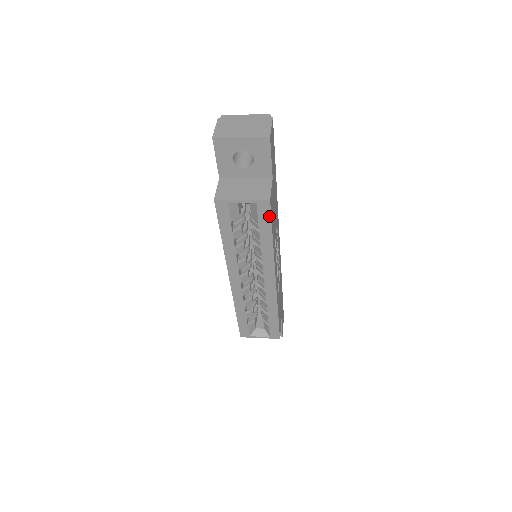
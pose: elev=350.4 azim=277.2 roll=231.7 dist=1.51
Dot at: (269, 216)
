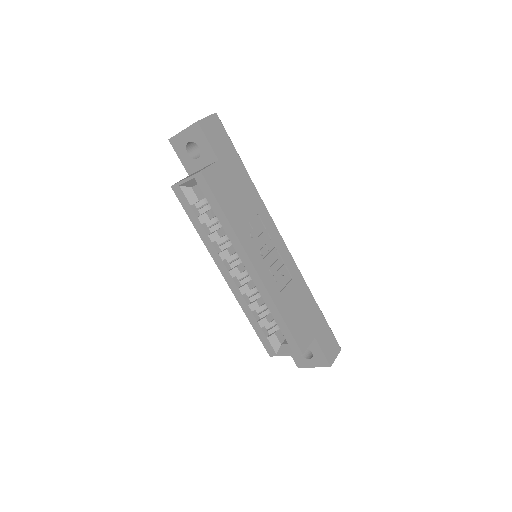
Dot at: (209, 189)
